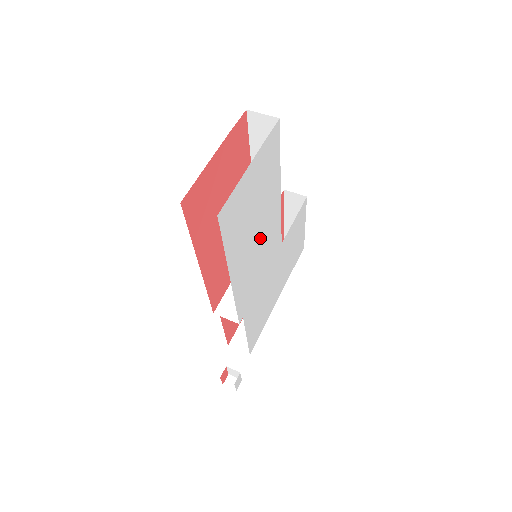
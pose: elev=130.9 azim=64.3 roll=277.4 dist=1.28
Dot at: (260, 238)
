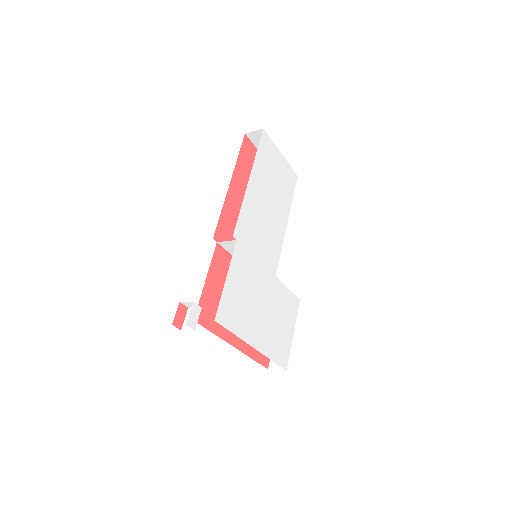
Dot at: (269, 214)
